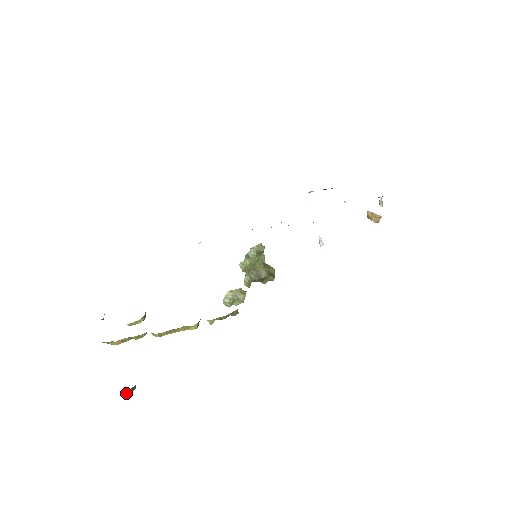
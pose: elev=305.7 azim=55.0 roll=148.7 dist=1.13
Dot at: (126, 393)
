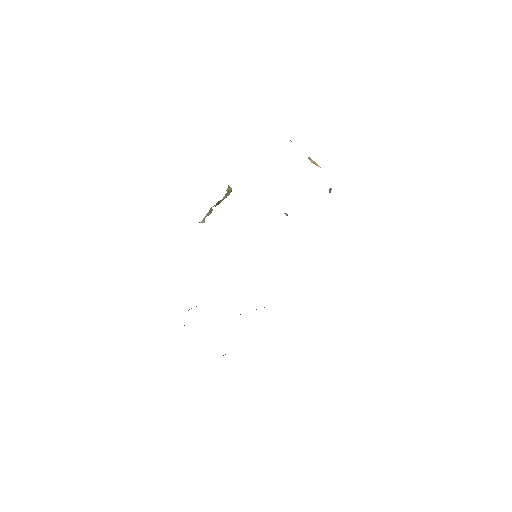
Dot at: occluded
